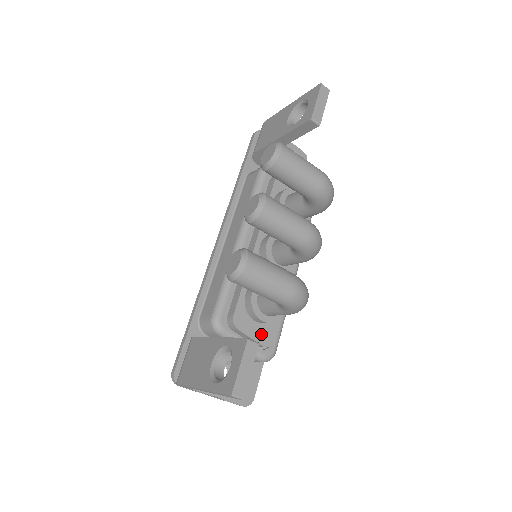
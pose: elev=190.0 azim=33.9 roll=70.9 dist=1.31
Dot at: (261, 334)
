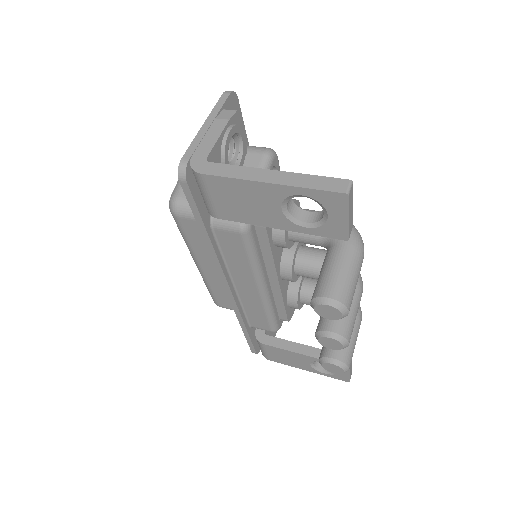
Dot at: occluded
